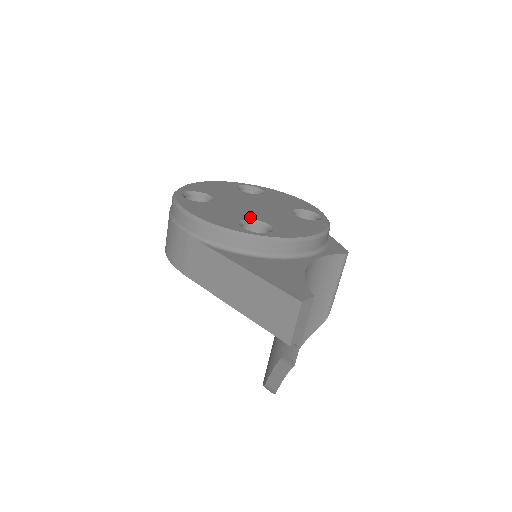
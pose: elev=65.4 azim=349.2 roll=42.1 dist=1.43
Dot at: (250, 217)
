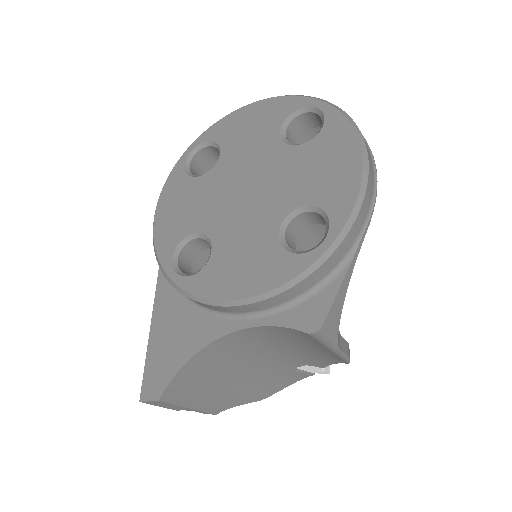
Dot at: (207, 228)
